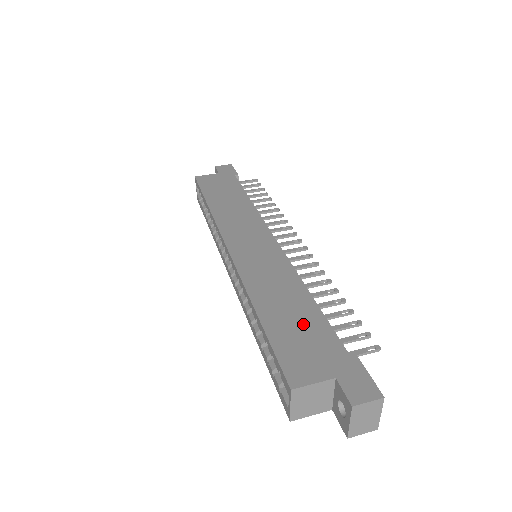
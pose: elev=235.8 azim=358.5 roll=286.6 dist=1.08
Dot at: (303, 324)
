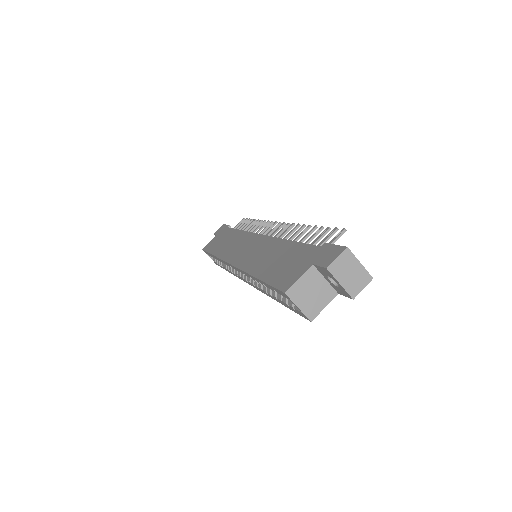
Dot at: (286, 257)
